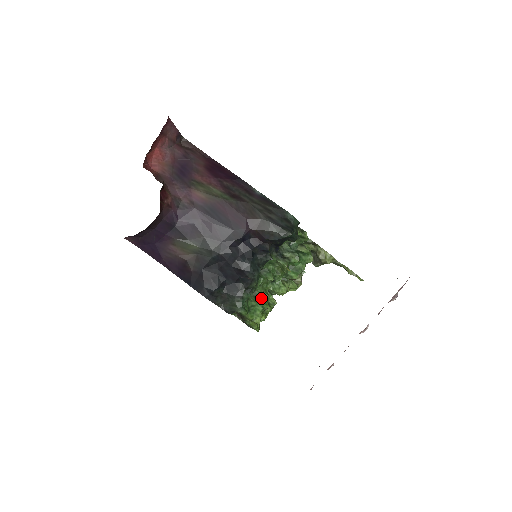
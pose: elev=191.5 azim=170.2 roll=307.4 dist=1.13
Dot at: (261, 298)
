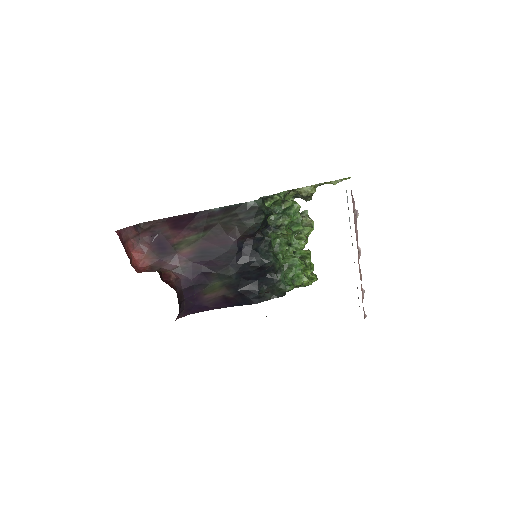
Dot at: (293, 265)
